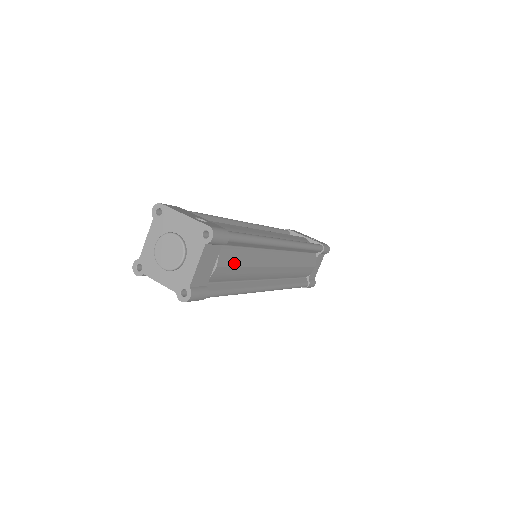
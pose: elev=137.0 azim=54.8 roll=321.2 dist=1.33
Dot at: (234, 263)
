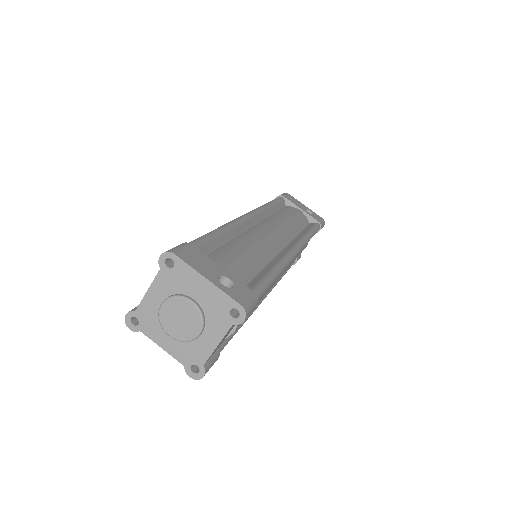
Dot at: occluded
